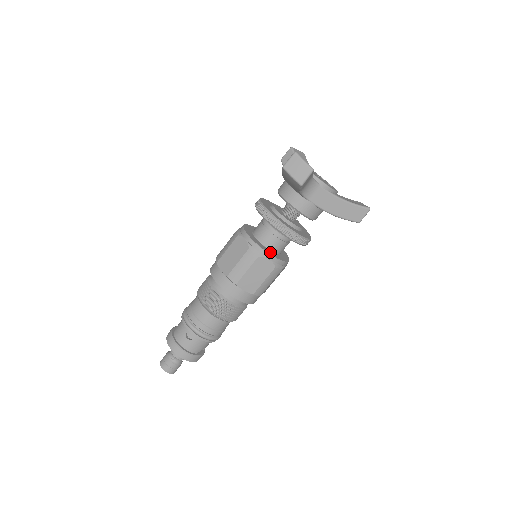
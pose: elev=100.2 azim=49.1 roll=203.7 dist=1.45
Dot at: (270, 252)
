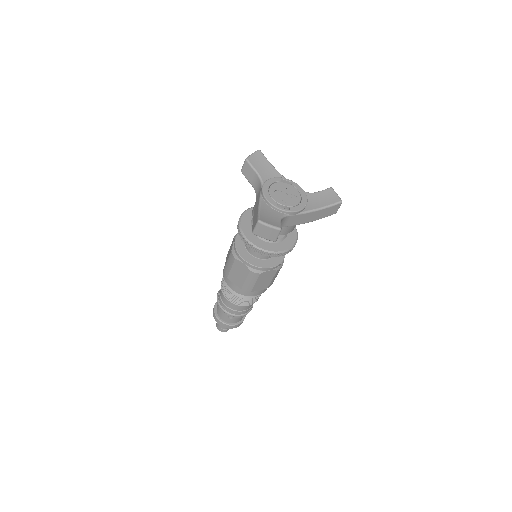
Dot at: (268, 263)
